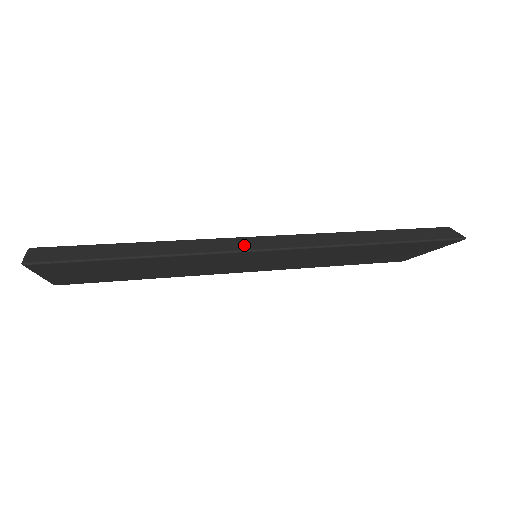
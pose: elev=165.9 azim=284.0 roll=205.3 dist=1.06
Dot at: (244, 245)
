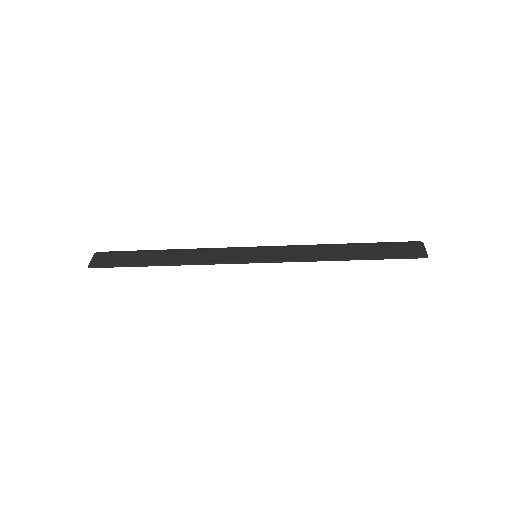
Dot at: (233, 257)
